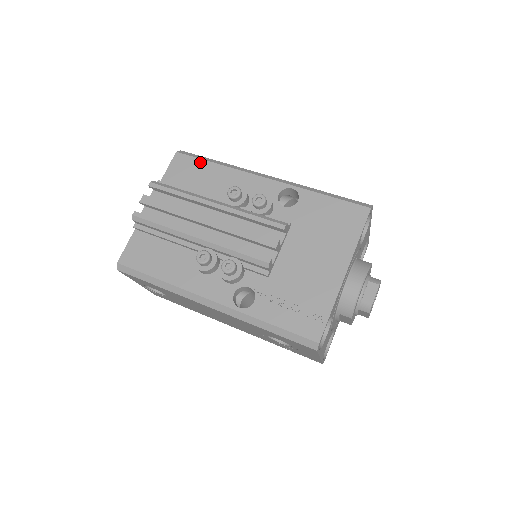
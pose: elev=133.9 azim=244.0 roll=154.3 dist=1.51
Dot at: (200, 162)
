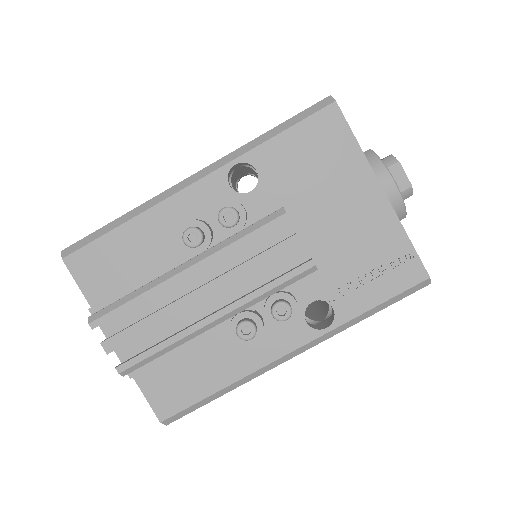
Dot at: (103, 241)
